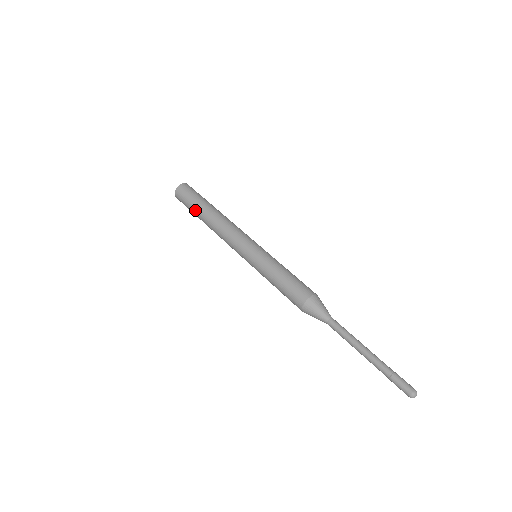
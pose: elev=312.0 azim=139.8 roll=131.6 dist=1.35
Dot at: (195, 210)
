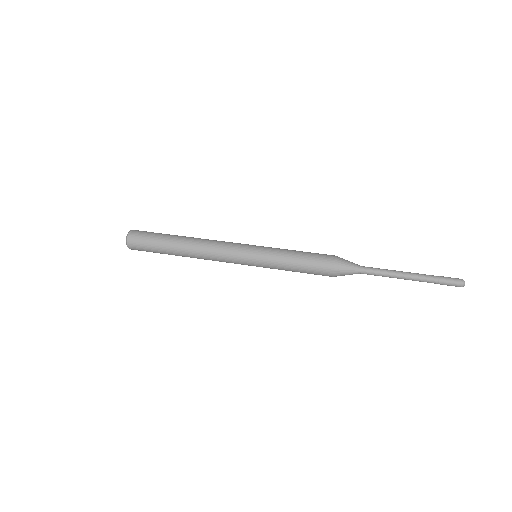
Dot at: (166, 238)
